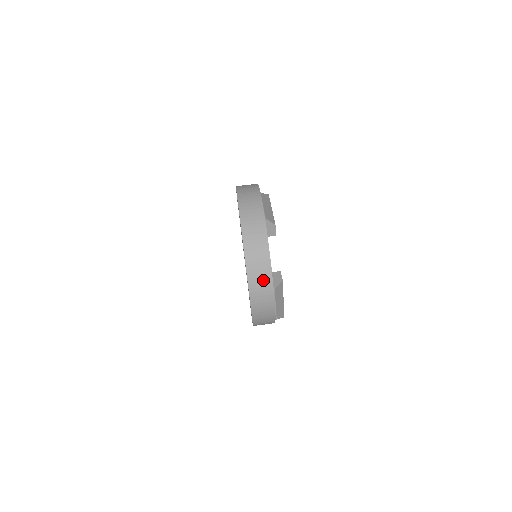
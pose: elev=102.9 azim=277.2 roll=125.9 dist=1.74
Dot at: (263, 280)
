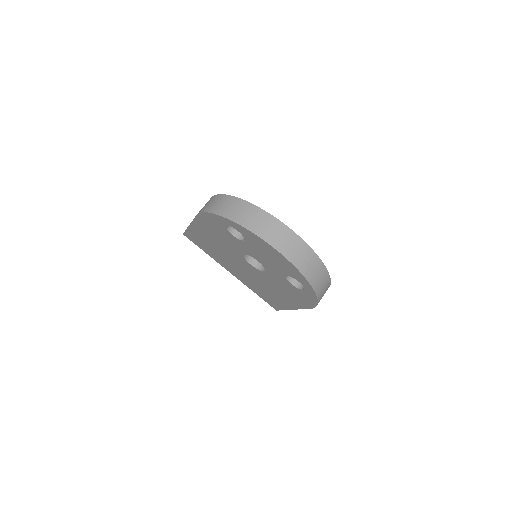
Dot at: (311, 262)
